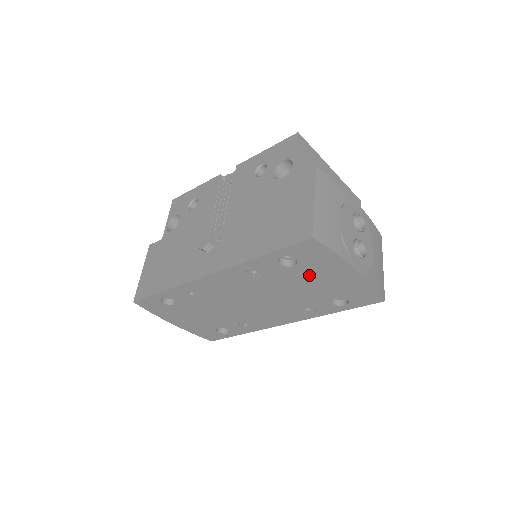
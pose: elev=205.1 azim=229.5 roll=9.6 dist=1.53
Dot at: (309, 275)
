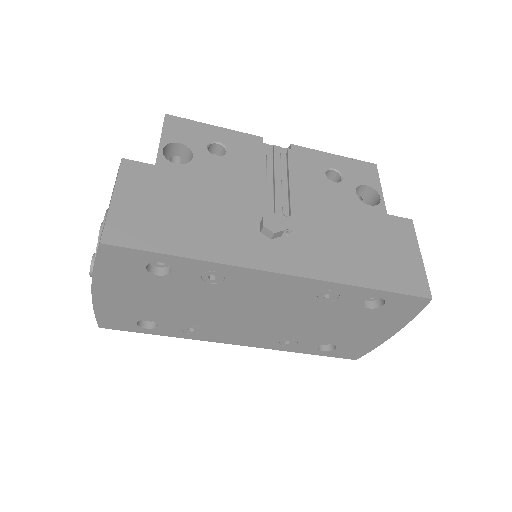
Dot at: (359, 320)
